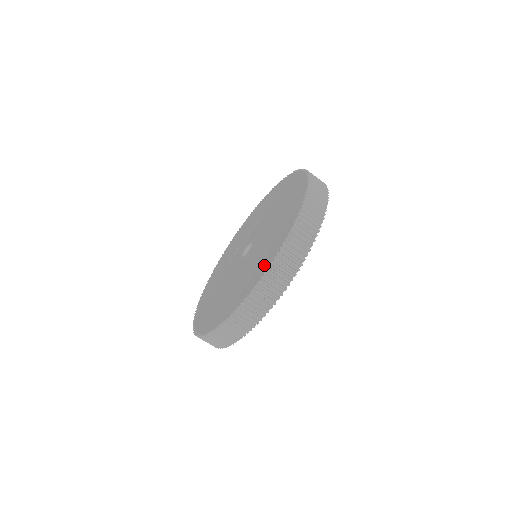
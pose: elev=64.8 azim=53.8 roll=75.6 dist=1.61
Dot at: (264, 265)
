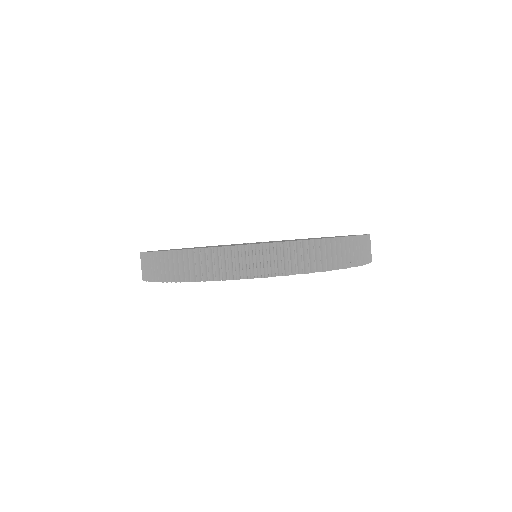
Dot at: occluded
